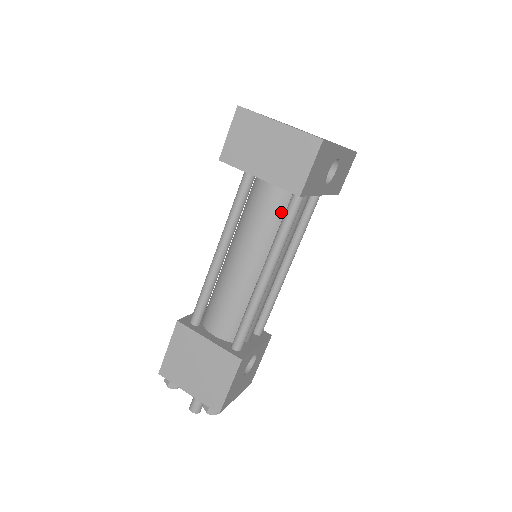
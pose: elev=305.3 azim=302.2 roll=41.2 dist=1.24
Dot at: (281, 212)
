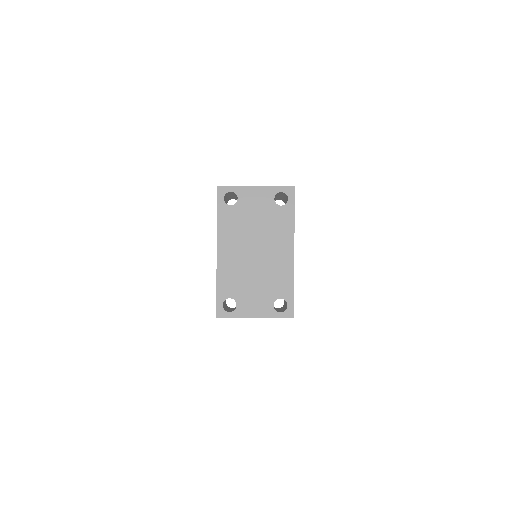
Dot at: occluded
